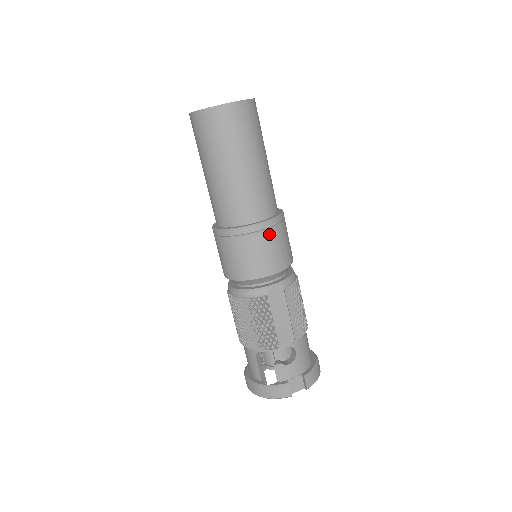
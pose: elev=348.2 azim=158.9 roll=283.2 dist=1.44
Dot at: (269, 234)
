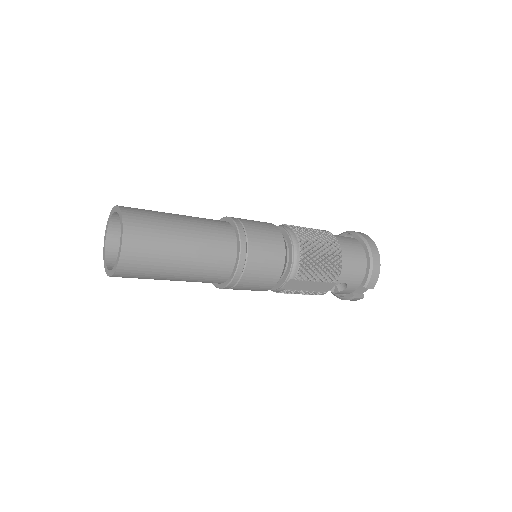
Dot at: (245, 278)
